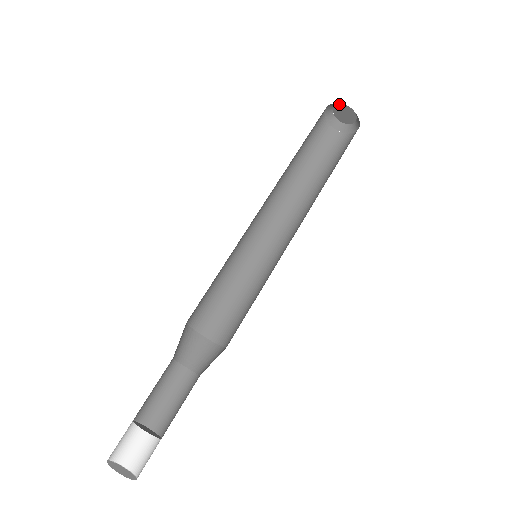
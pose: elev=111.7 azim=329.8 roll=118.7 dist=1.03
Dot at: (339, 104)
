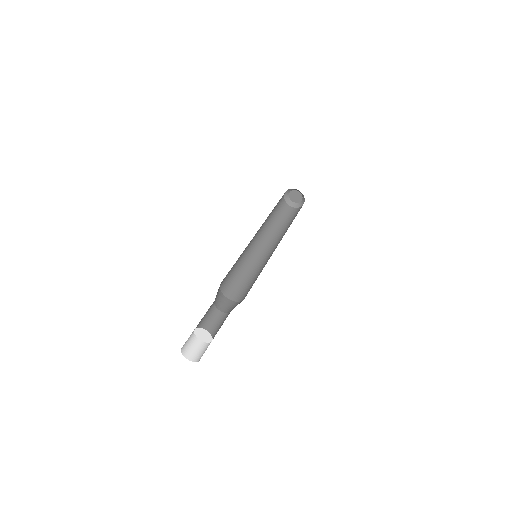
Dot at: (297, 190)
